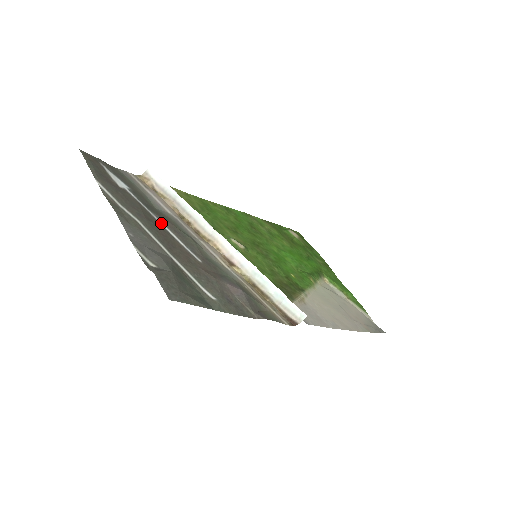
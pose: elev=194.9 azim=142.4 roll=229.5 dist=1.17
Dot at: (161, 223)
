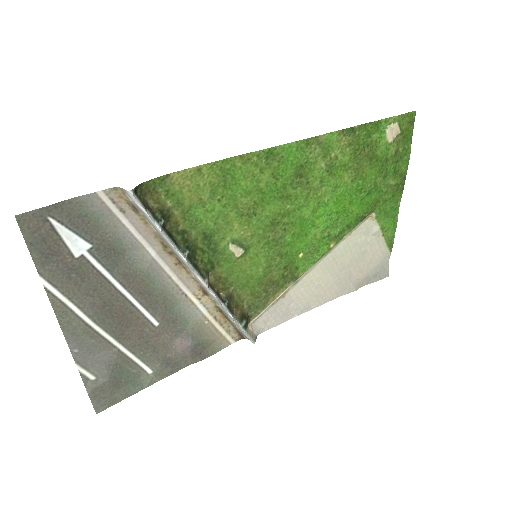
Dot at: (124, 291)
